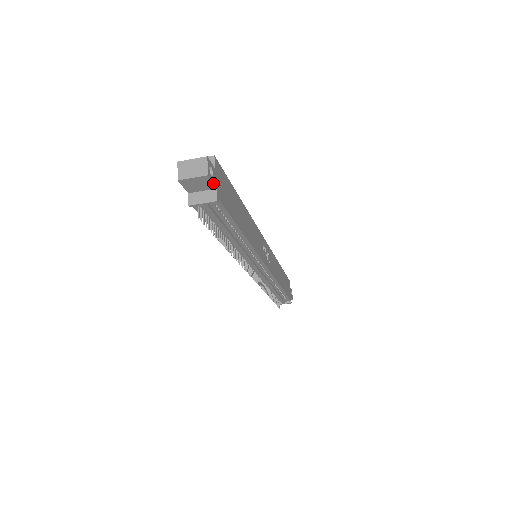
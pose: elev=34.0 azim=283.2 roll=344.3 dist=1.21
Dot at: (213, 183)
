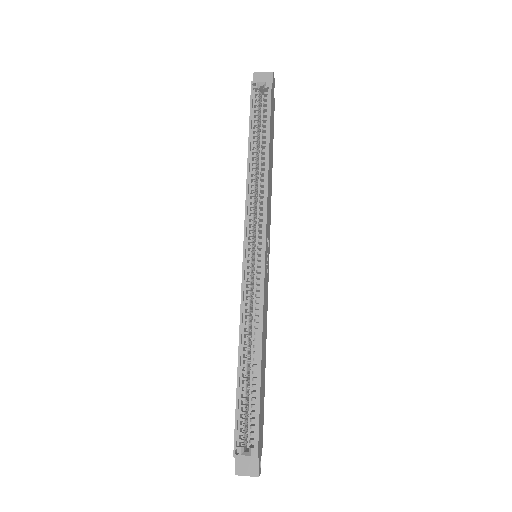
Dot at: occluded
